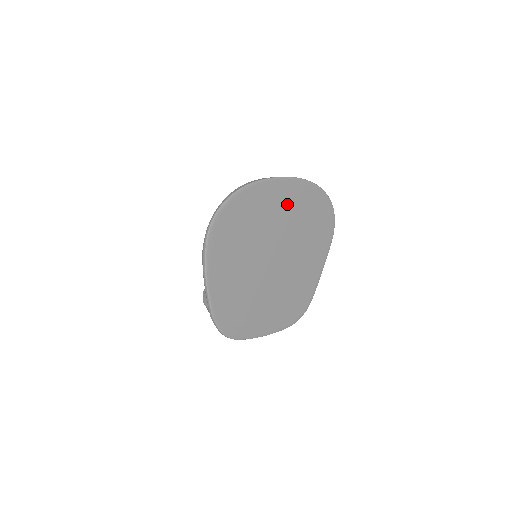
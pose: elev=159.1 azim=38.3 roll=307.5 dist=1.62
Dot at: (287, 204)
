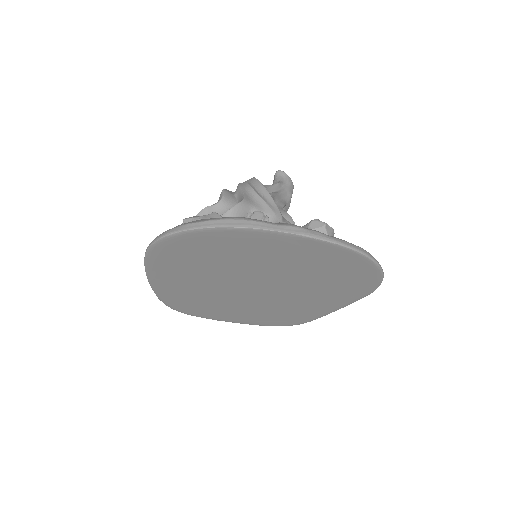
Dot at: (290, 256)
